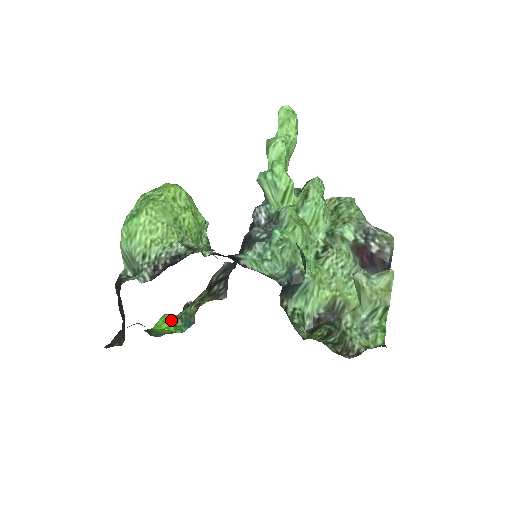
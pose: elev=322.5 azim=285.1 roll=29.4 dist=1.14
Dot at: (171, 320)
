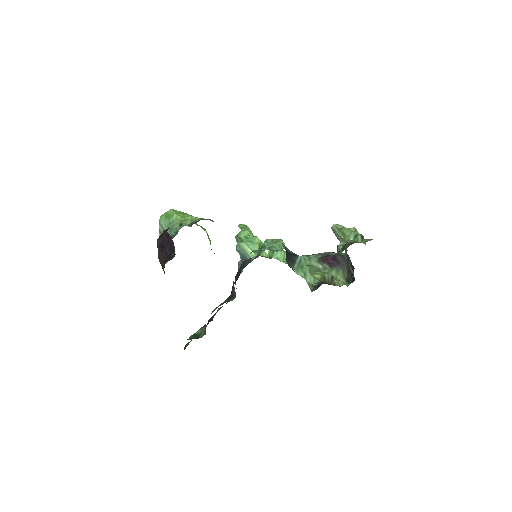
Dot at: occluded
